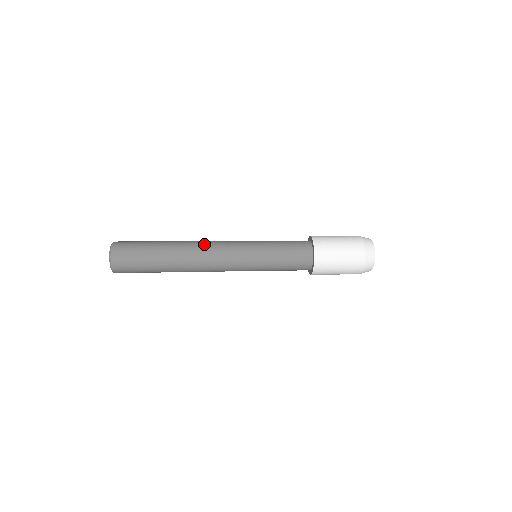
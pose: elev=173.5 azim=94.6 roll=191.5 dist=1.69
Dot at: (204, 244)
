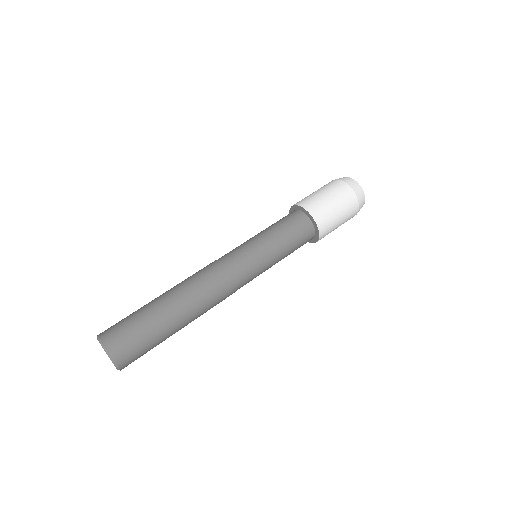
Dot at: (218, 300)
